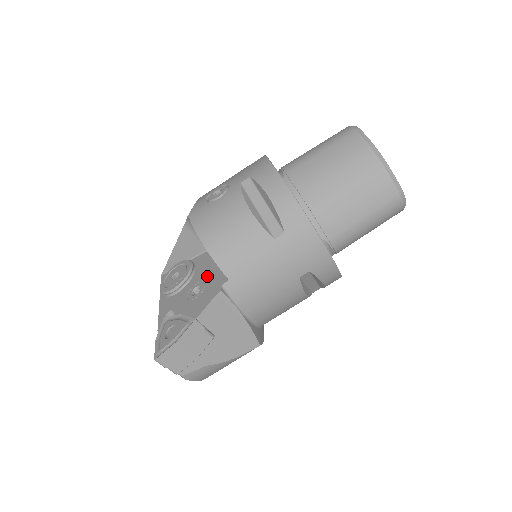
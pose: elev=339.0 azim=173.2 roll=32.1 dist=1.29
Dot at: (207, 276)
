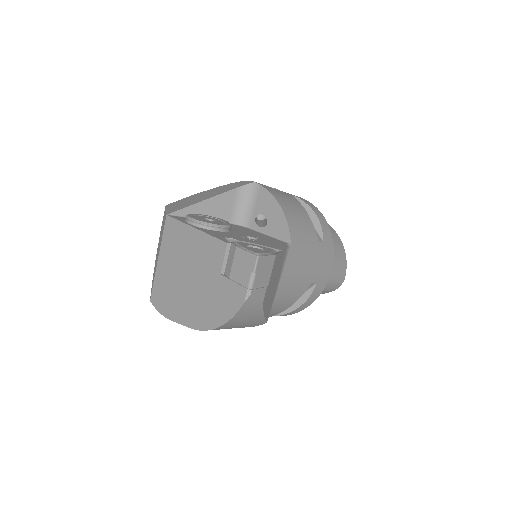
Dot at: (255, 235)
